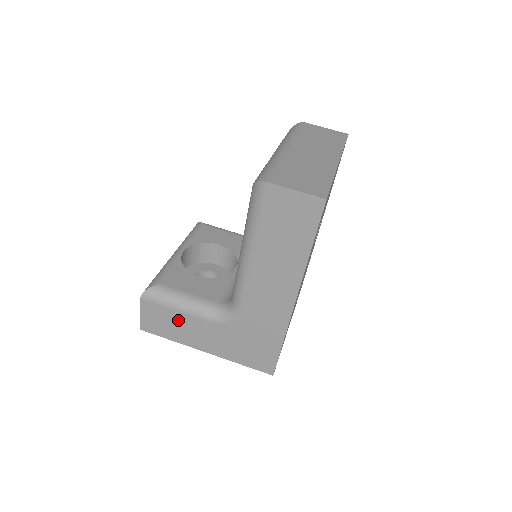
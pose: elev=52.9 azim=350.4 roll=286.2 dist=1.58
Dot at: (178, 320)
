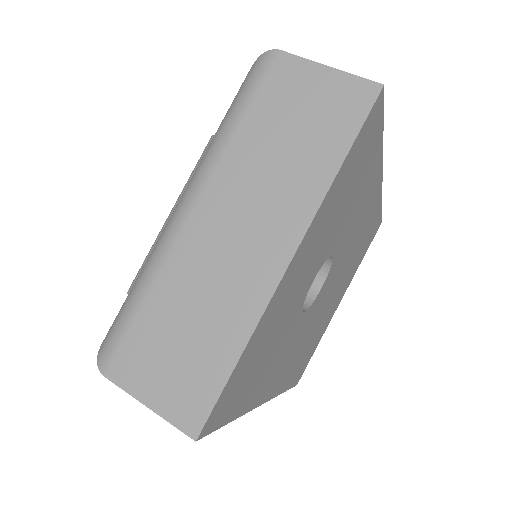
Dot at: occluded
